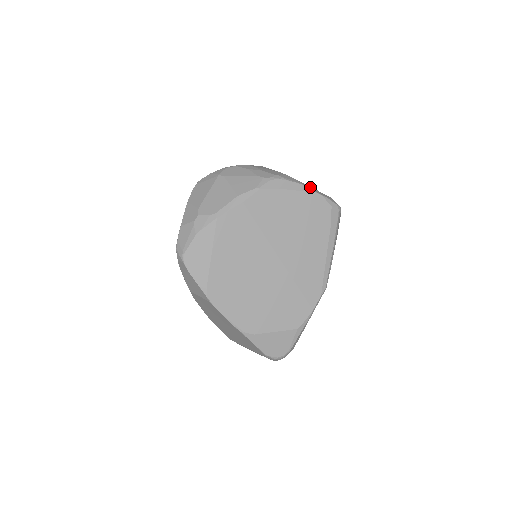
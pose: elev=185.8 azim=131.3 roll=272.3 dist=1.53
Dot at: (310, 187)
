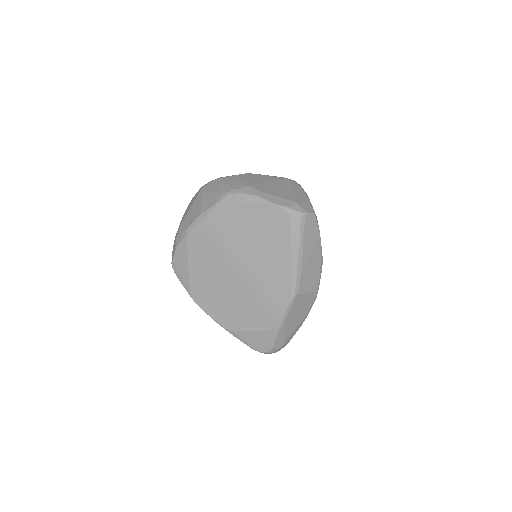
Dot at: (269, 196)
